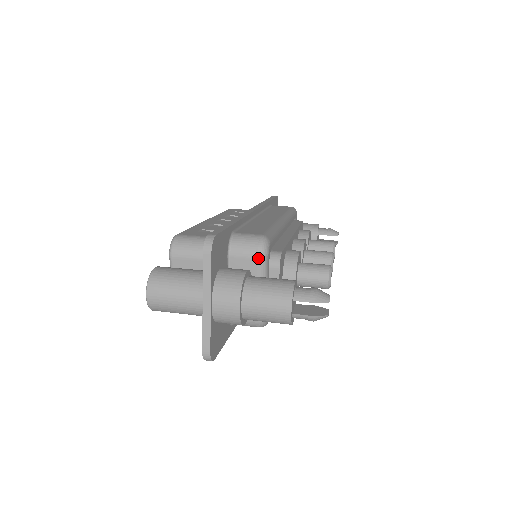
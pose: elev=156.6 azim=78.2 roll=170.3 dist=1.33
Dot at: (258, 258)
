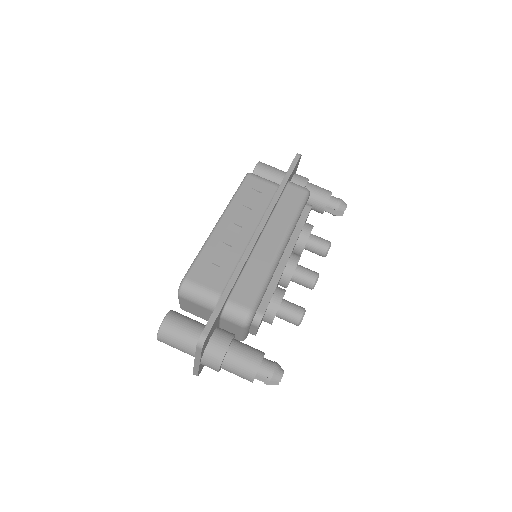
Dot at: (242, 327)
